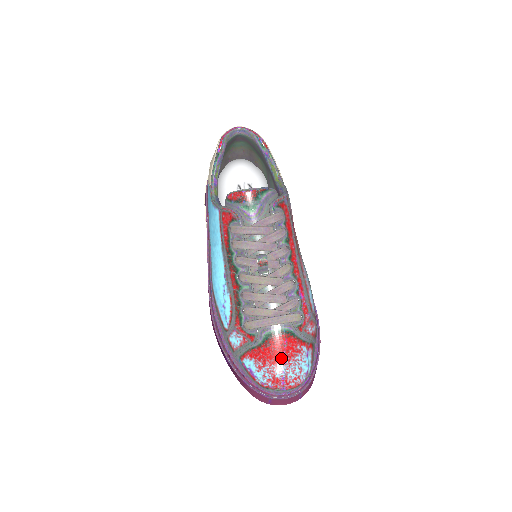
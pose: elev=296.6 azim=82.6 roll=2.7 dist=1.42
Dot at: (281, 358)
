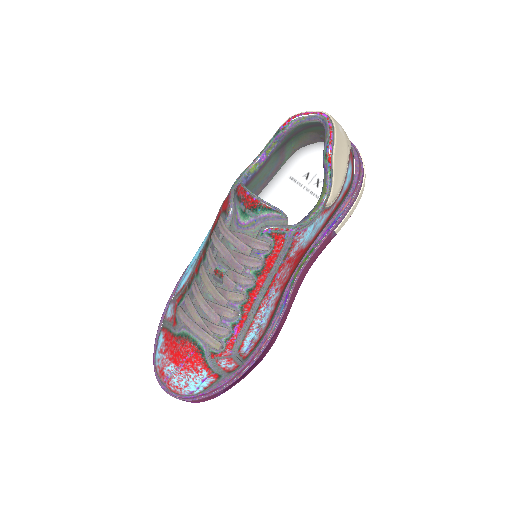
Dot at: (178, 361)
